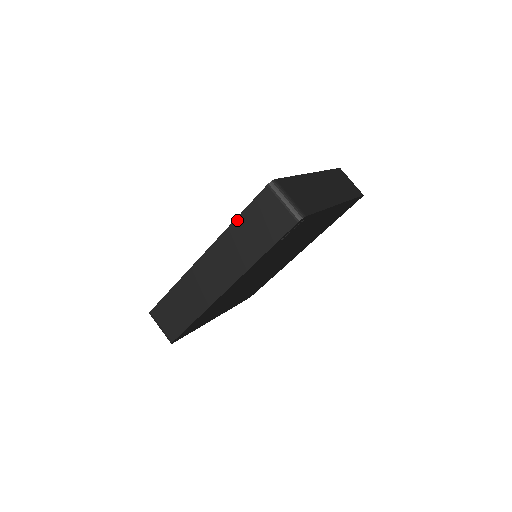
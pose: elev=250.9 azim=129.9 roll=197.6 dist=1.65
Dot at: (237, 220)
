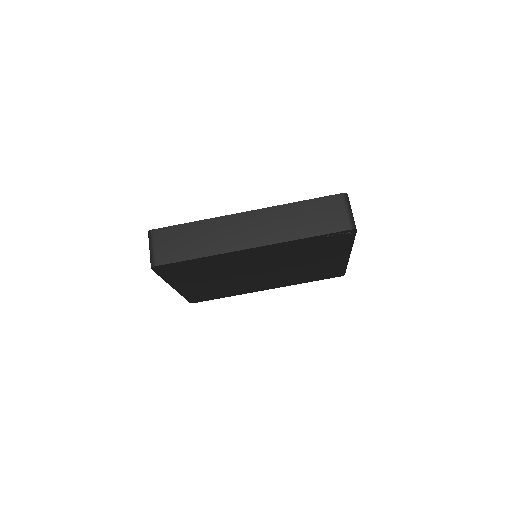
Dot at: (300, 203)
